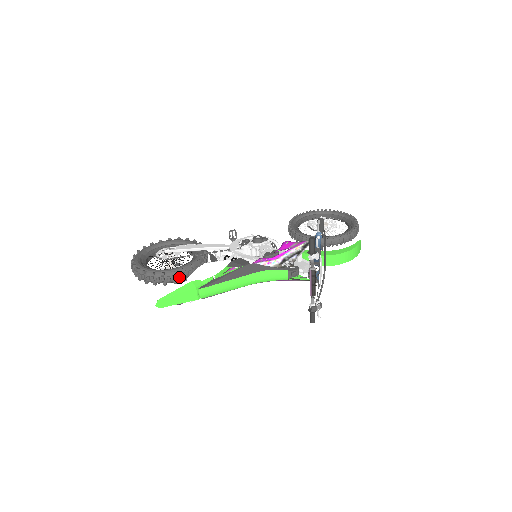
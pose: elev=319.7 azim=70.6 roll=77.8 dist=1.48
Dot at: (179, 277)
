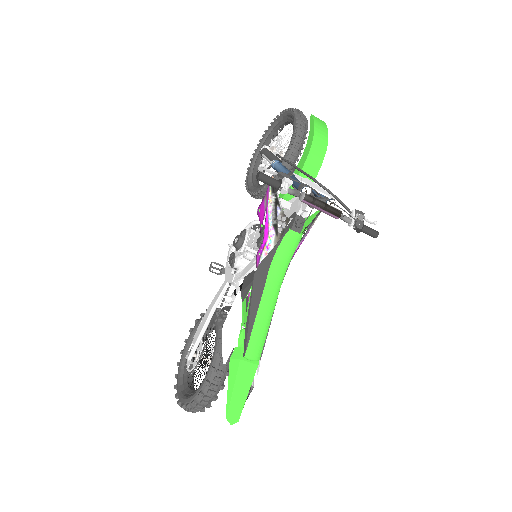
Dot at: (223, 366)
